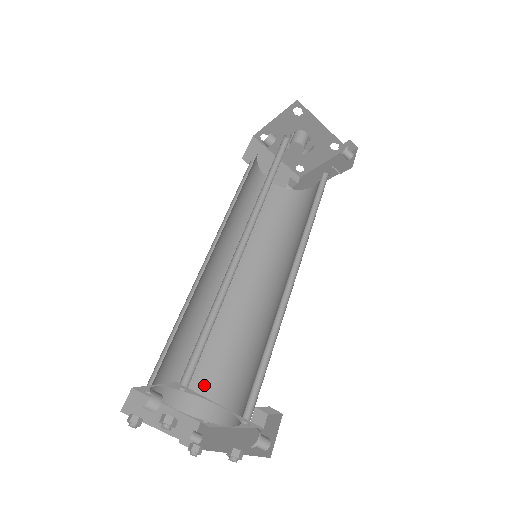
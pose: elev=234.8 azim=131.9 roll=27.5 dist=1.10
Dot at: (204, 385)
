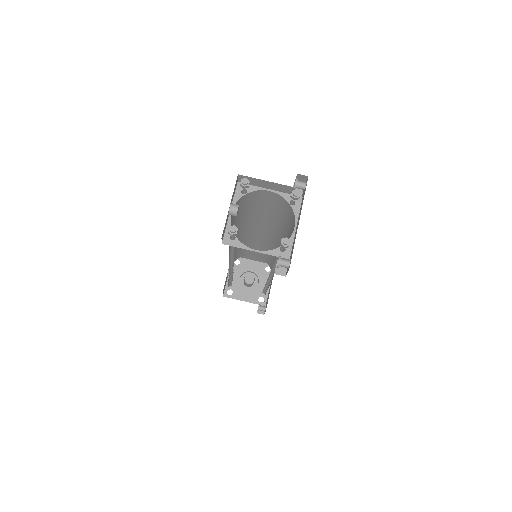
Dot at: occluded
